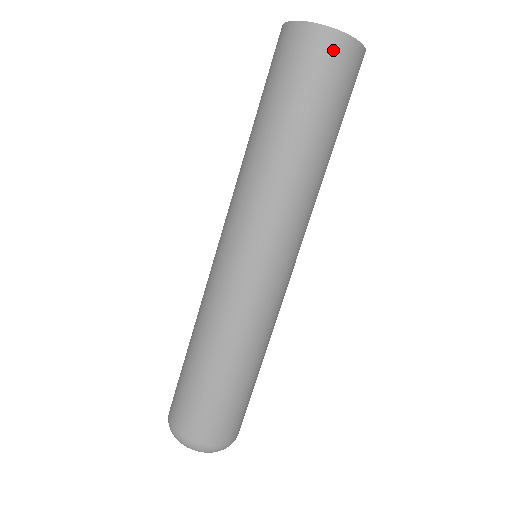
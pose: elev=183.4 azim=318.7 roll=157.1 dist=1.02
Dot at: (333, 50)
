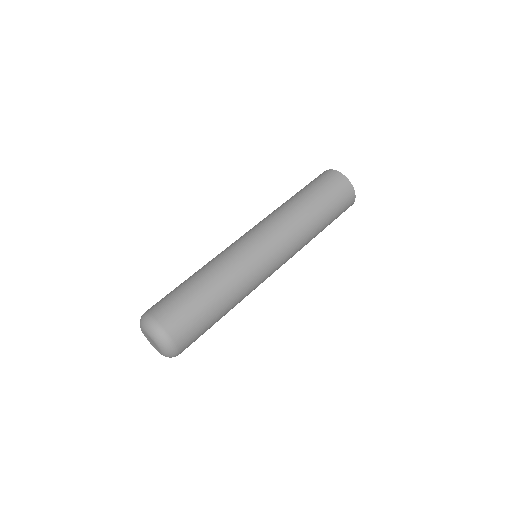
Dot at: (346, 188)
